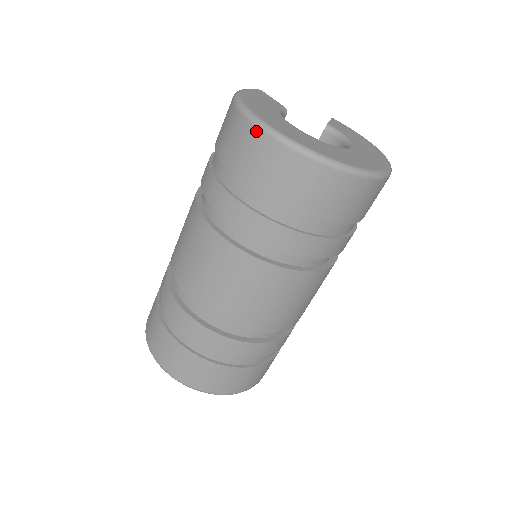
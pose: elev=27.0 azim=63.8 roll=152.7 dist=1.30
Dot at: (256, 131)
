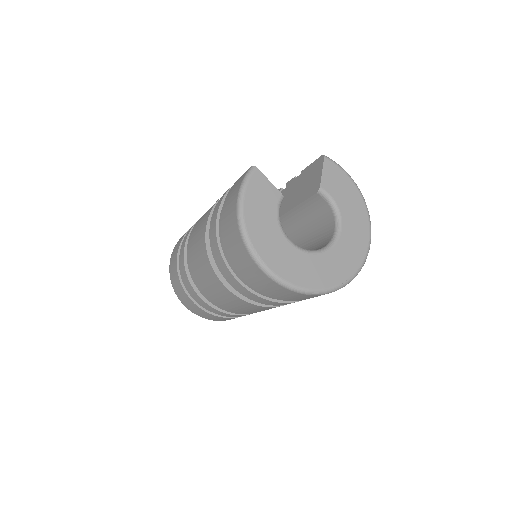
Dot at: (263, 275)
